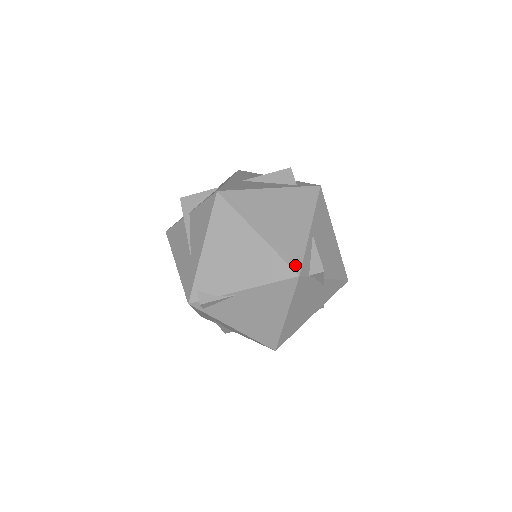
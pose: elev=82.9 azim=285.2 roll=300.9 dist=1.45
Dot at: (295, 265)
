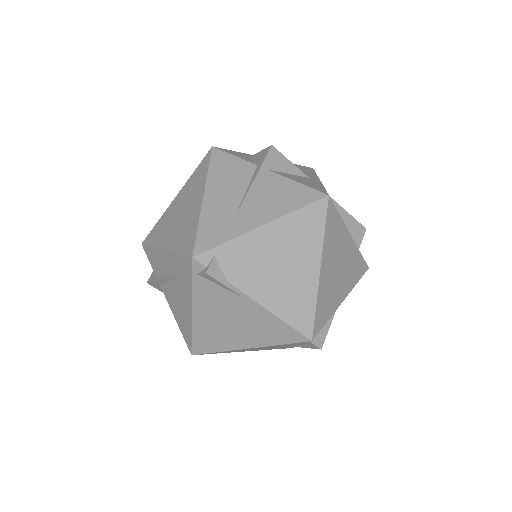
Dot at: (317, 327)
